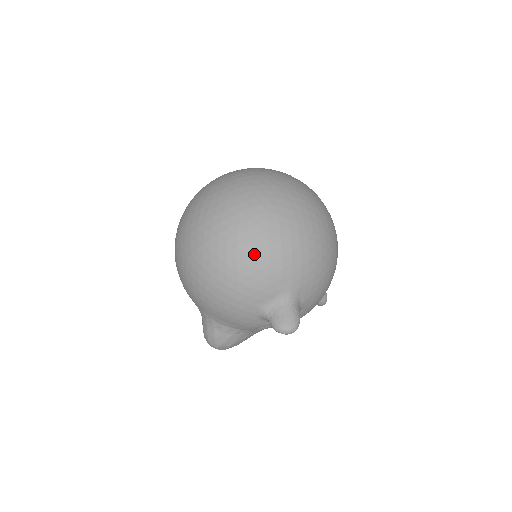
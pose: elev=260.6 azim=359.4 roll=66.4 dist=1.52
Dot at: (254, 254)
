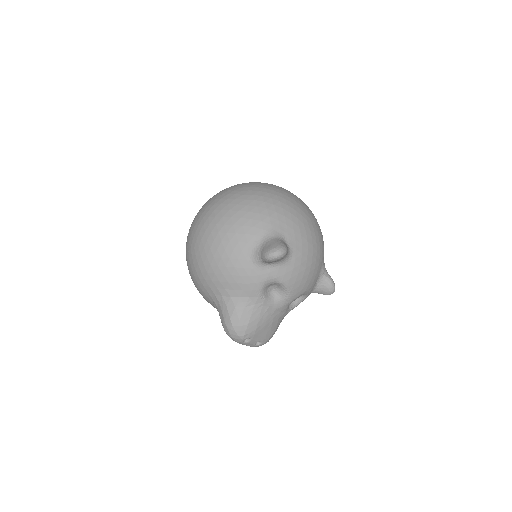
Dot at: (235, 209)
